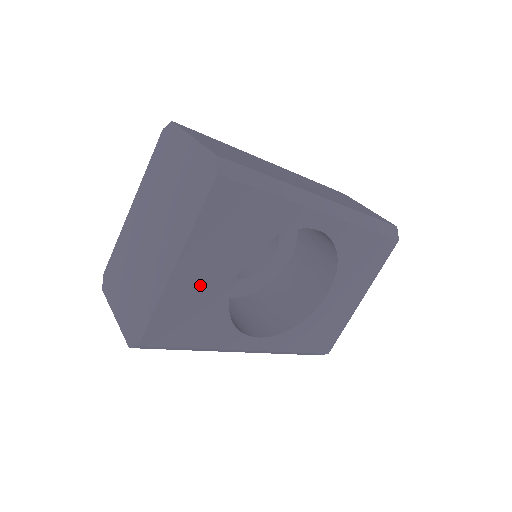
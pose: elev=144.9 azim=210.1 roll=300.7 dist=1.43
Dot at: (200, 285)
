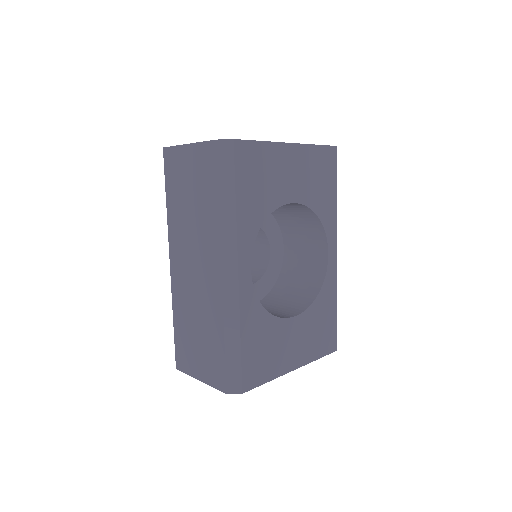
Dot at: (283, 173)
